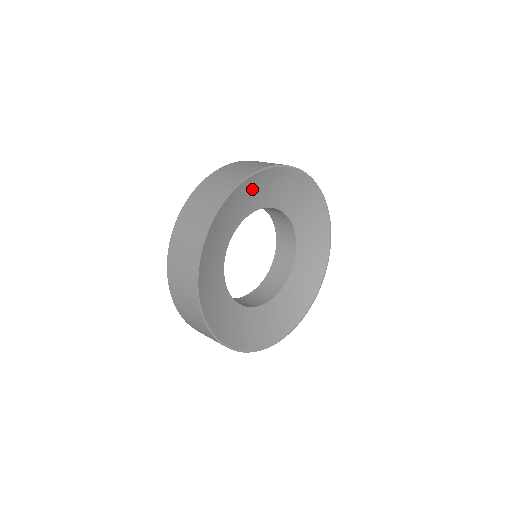
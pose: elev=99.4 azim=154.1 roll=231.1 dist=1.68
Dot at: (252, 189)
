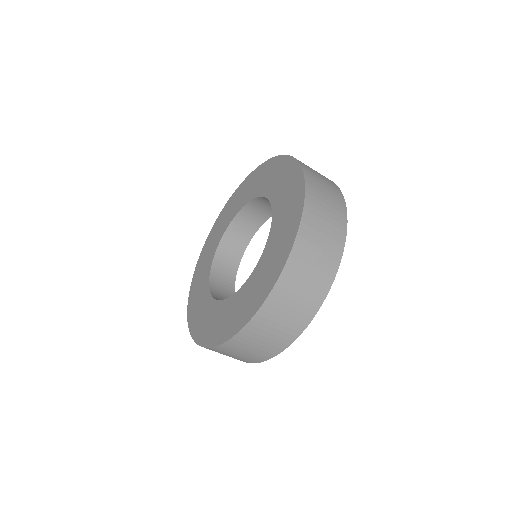
Dot at: occluded
